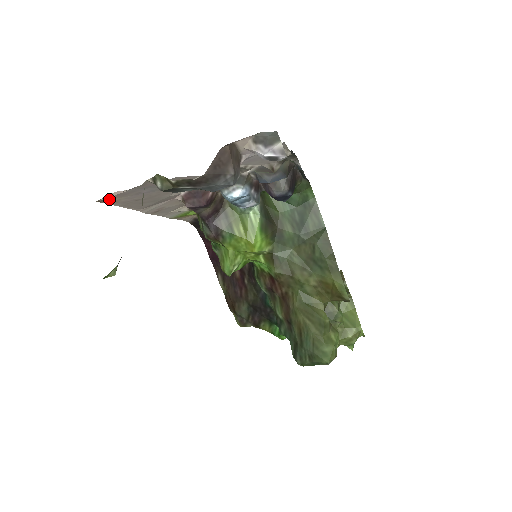
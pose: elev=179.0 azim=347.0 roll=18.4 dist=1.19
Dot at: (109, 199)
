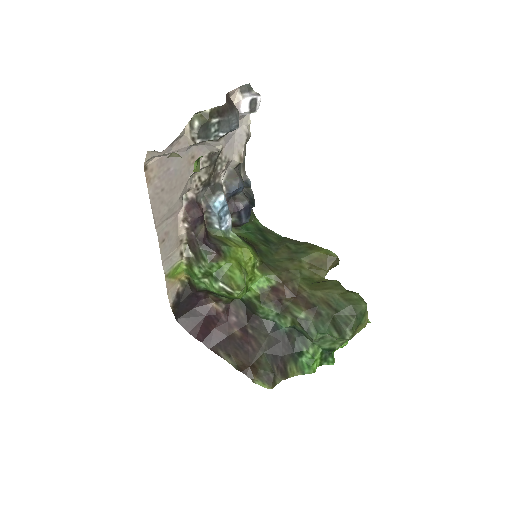
Dot at: (151, 169)
